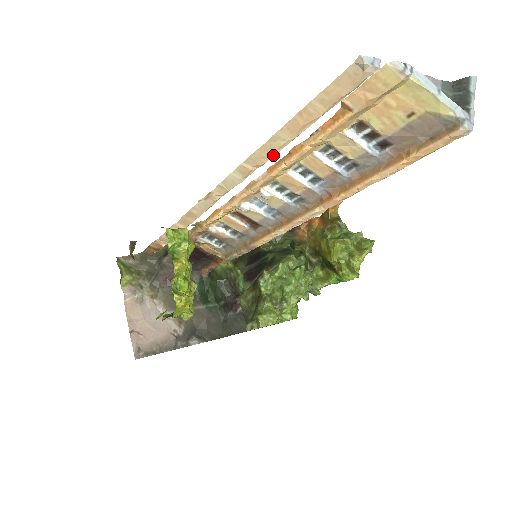
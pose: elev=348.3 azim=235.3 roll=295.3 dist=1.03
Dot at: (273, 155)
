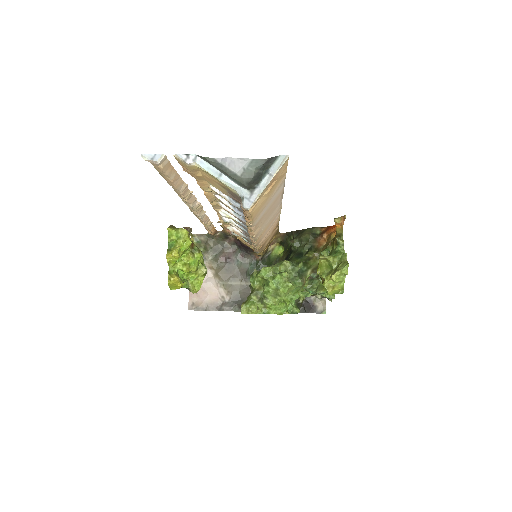
Dot at: (183, 195)
